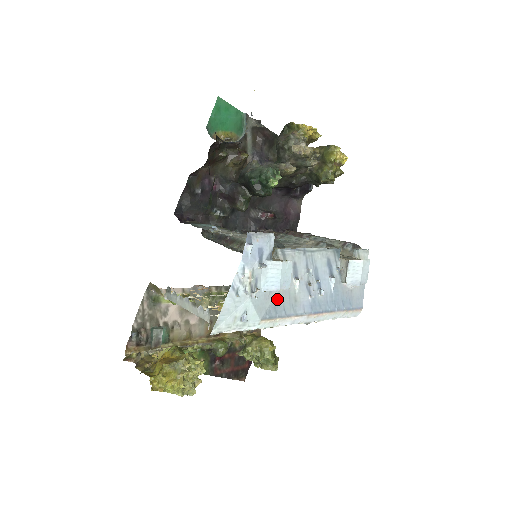
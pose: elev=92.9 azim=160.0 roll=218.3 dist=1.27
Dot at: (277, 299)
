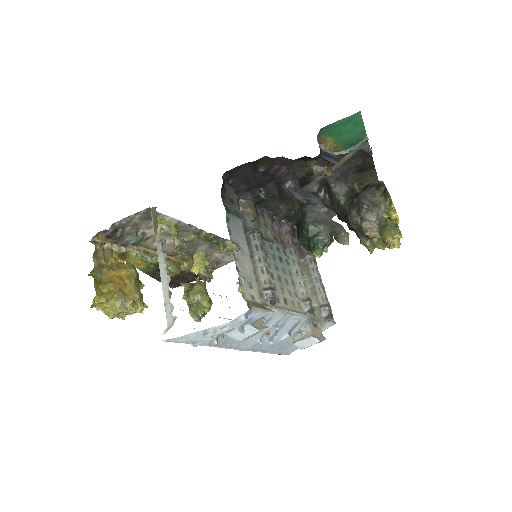
Dot at: occluded
